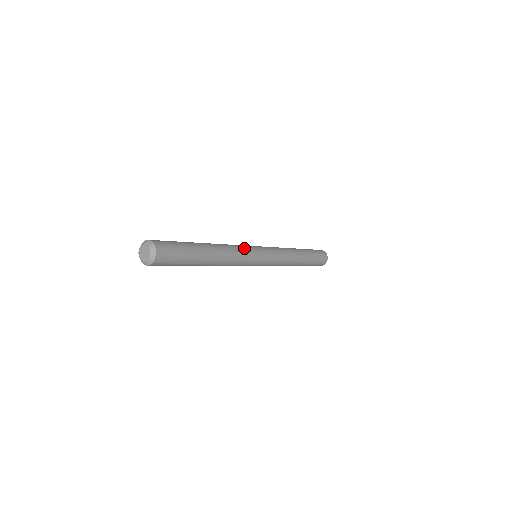
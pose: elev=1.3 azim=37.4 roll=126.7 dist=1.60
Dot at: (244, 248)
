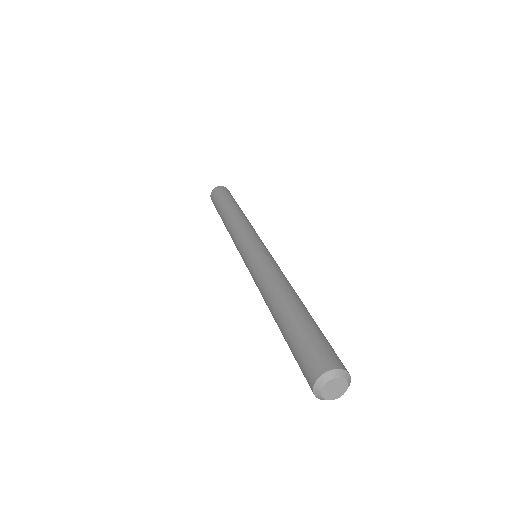
Dot at: (270, 262)
